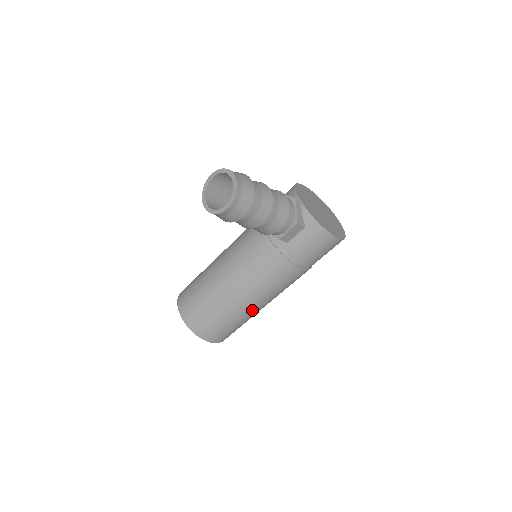
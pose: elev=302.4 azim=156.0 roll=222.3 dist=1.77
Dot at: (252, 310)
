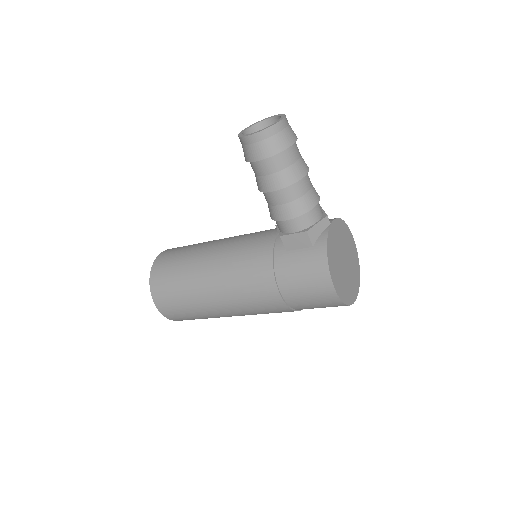
Dot at: (208, 299)
